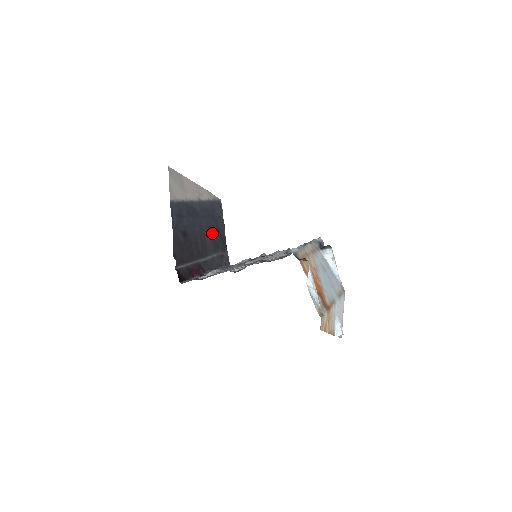
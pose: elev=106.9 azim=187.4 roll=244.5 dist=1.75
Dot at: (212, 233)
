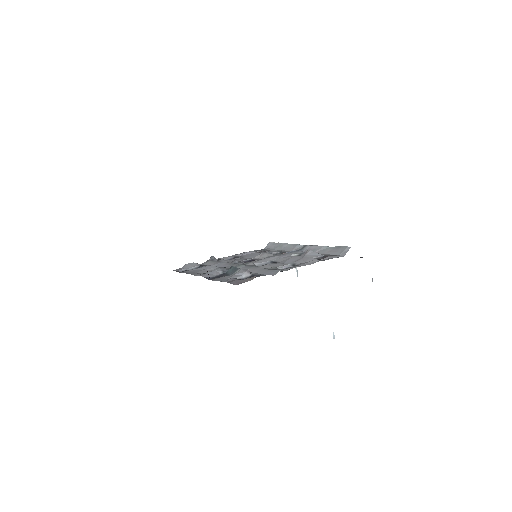
Dot at: occluded
